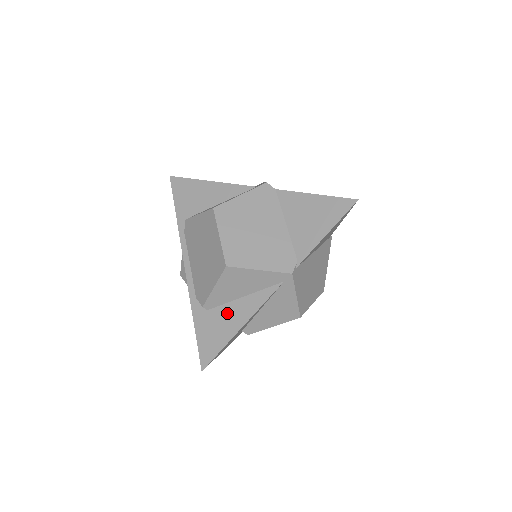
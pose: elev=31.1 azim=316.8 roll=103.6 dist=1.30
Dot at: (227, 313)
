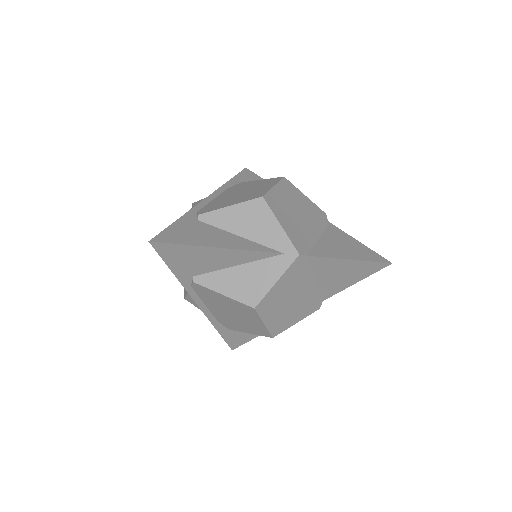
Dot at: occluded
